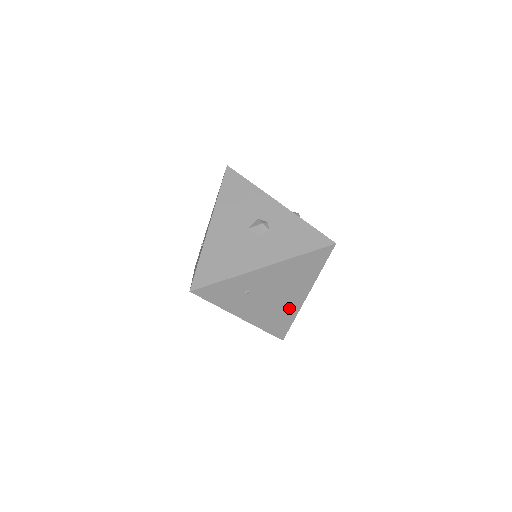
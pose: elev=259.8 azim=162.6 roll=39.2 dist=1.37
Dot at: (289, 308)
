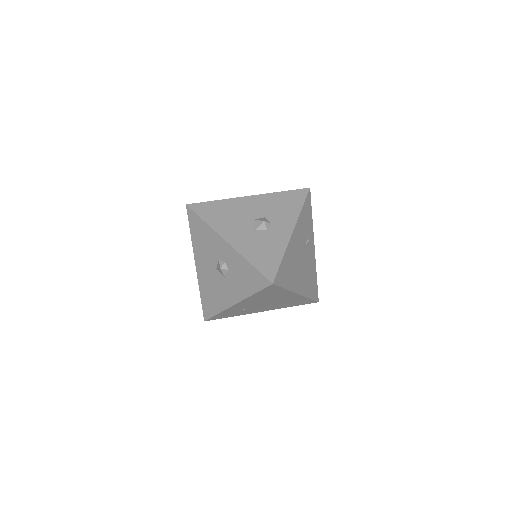
Dot at: (293, 299)
